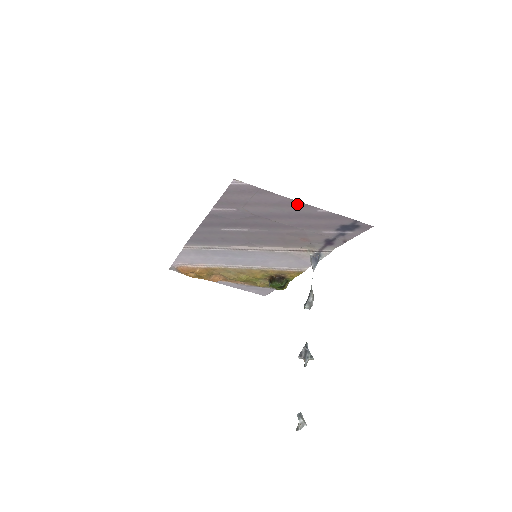
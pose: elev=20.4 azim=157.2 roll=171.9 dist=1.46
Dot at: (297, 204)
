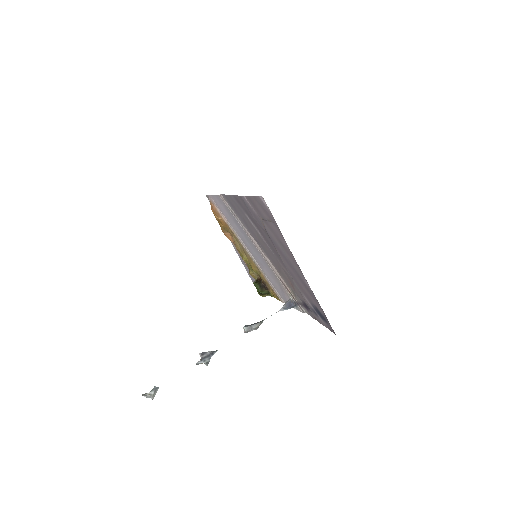
Dot at: (295, 261)
